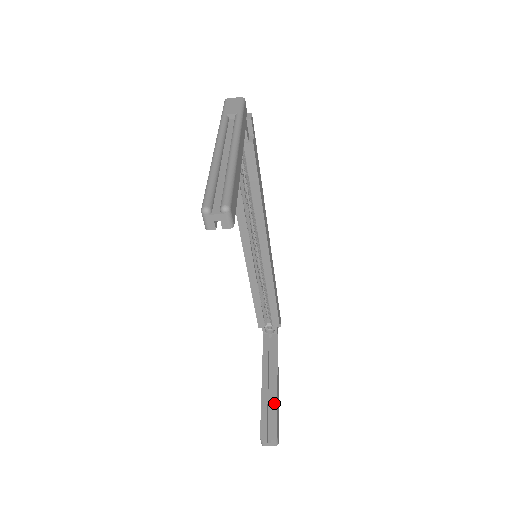
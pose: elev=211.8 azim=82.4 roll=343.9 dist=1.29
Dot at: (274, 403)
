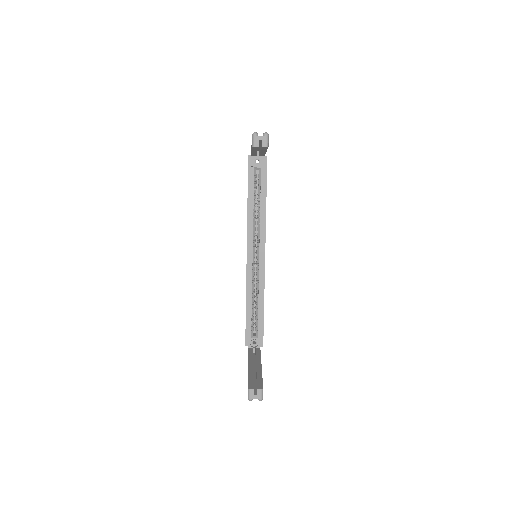
Dot at: (259, 374)
